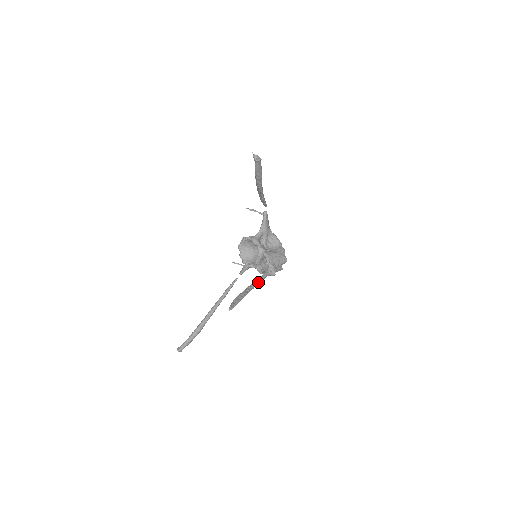
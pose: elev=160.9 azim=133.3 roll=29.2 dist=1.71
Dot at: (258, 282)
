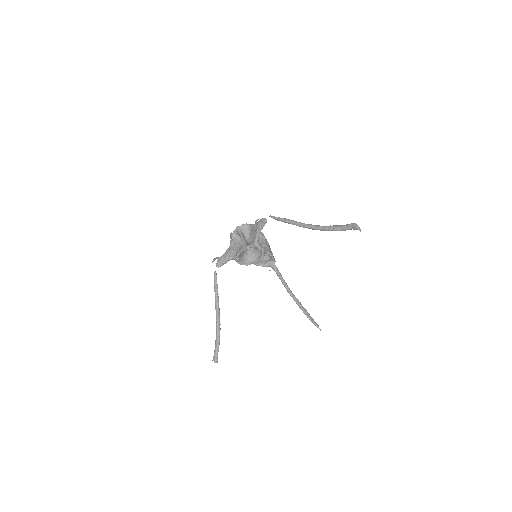
Dot at: occluded
